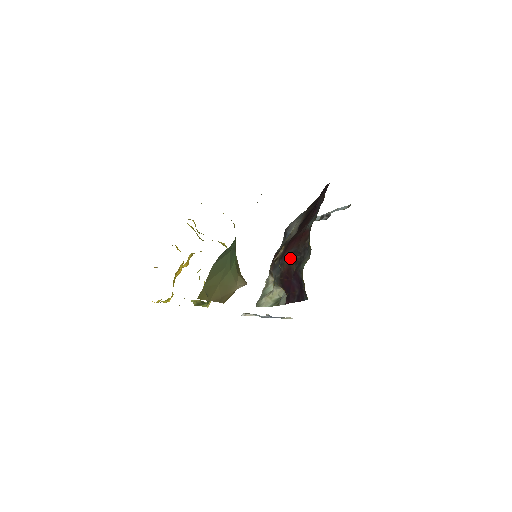
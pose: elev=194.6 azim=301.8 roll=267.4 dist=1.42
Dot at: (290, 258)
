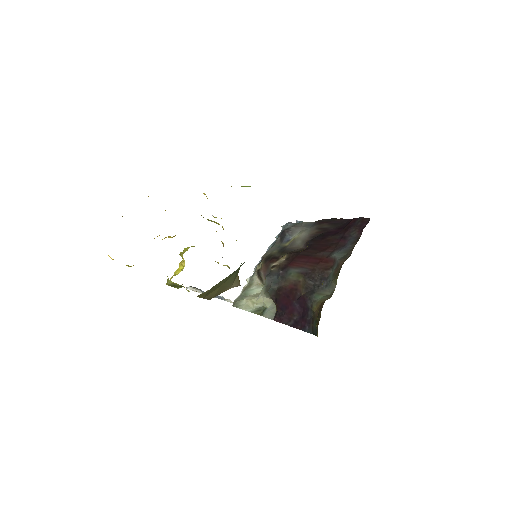
Dot at: (299, 278)
